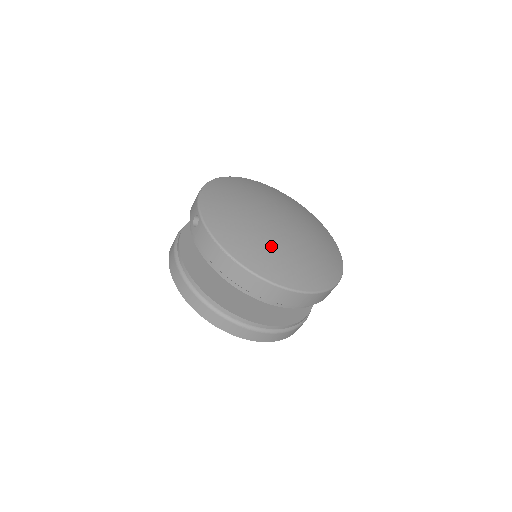
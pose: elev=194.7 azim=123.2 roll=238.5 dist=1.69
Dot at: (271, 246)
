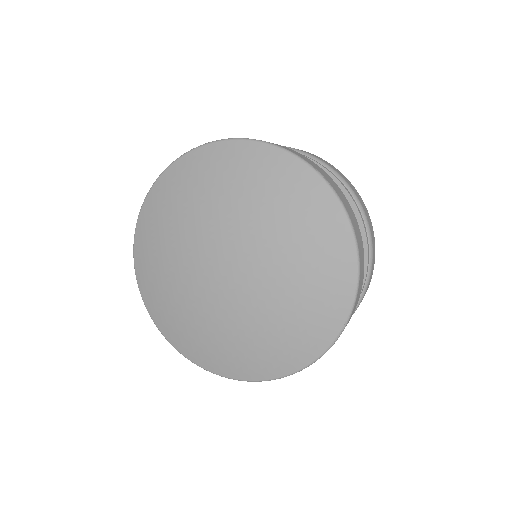
Dot at: (205, 327)
